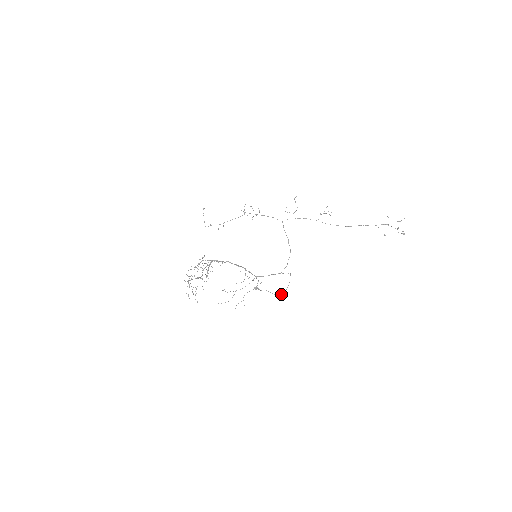
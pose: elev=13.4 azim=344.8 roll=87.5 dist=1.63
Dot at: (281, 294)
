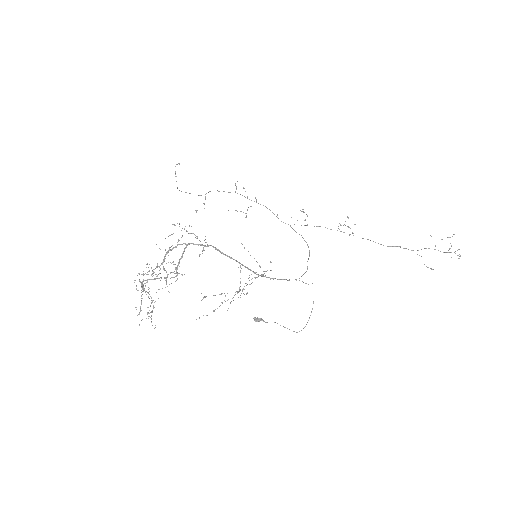
Dot at: (301, 330)
